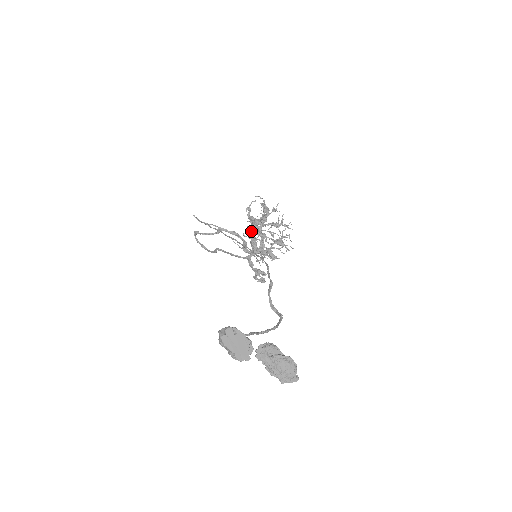
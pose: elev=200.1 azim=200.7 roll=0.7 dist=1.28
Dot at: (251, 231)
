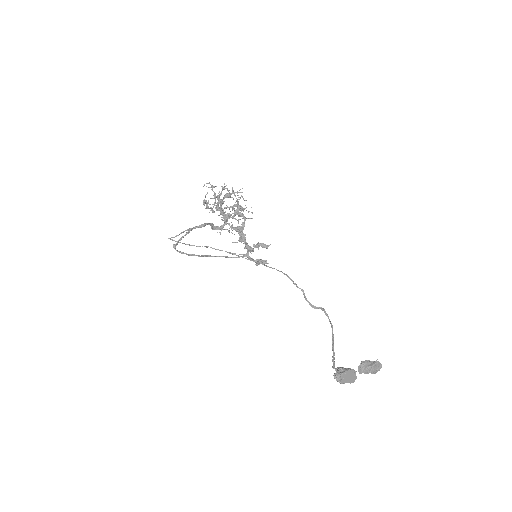
Dot at: (239, 238)
